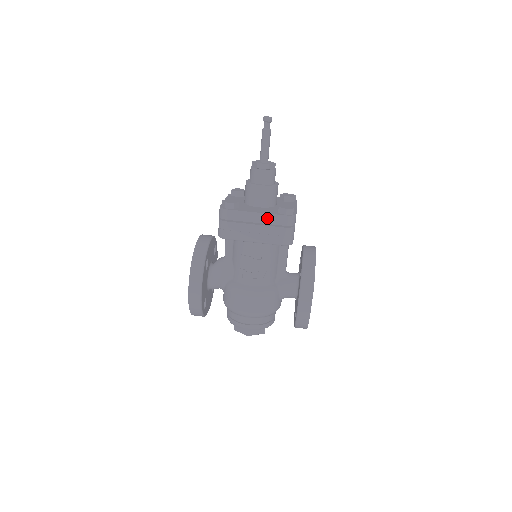
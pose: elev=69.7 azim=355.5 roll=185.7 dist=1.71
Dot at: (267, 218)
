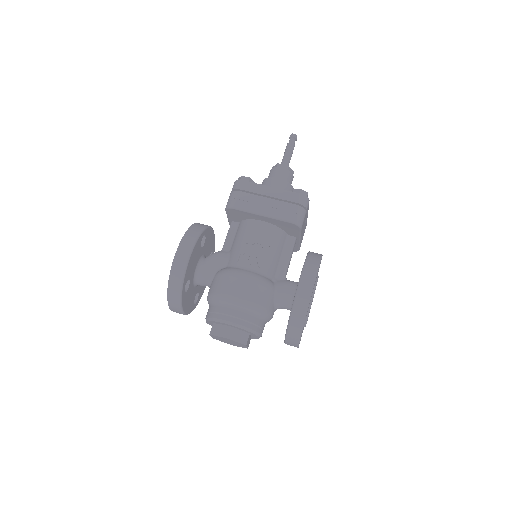
Dot at: (280, 193)
